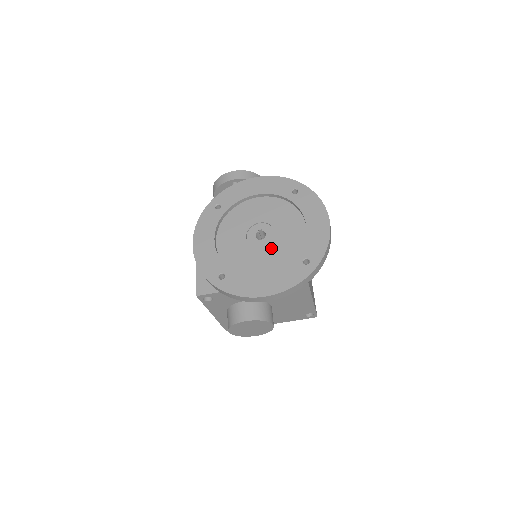
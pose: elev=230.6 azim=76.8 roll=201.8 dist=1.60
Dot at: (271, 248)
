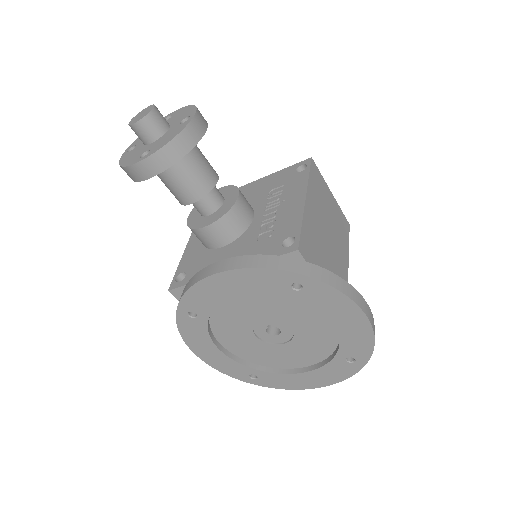
Dot at: (296, 344)
